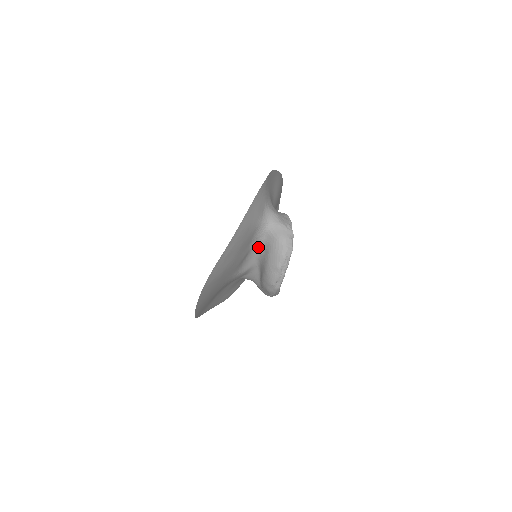
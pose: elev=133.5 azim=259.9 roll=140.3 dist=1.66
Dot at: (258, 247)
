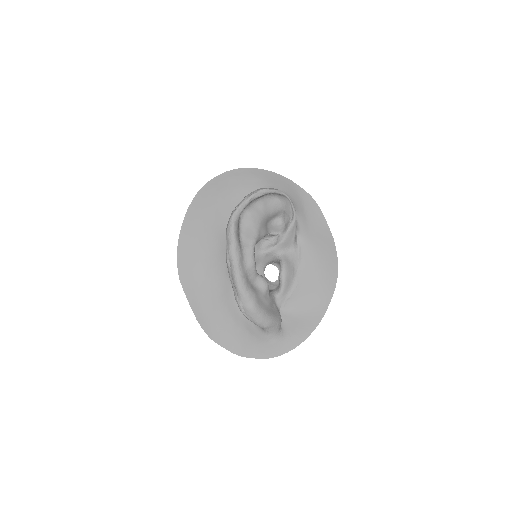
Dot at: occluded
